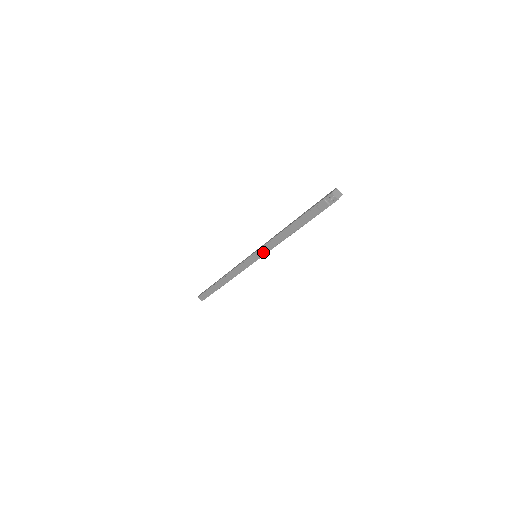
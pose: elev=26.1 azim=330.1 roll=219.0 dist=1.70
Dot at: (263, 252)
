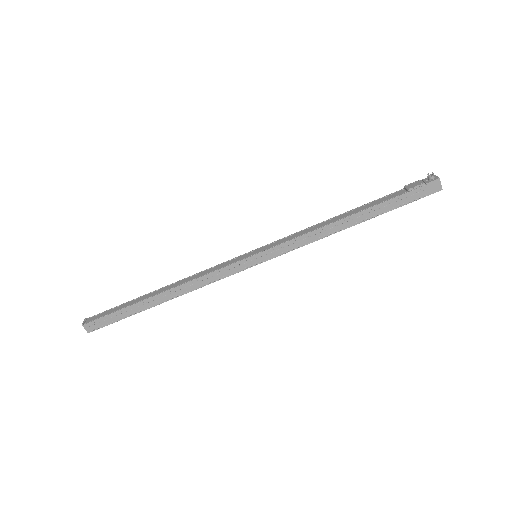
Dot at: (276, 244)
